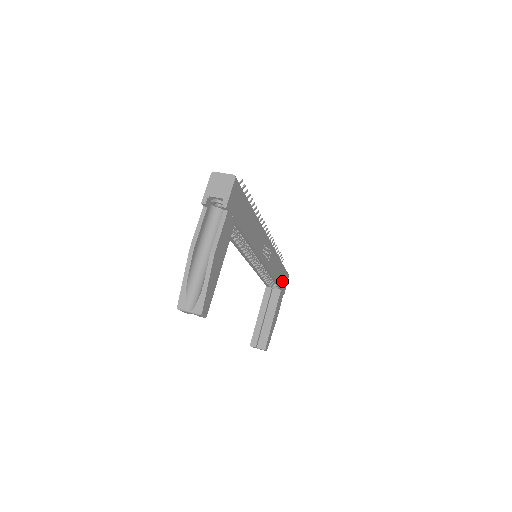
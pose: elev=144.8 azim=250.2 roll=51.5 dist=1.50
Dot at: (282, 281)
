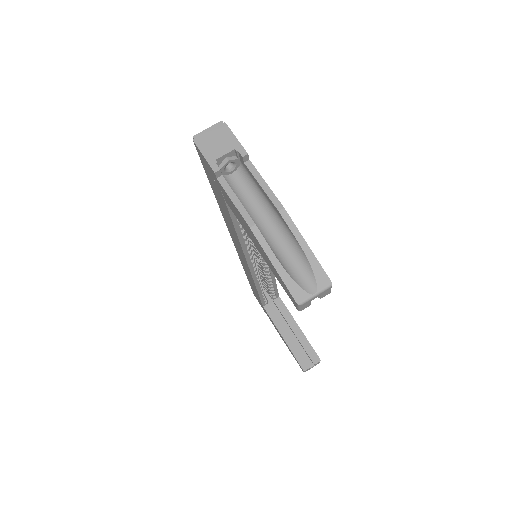
Dot at: occluded
